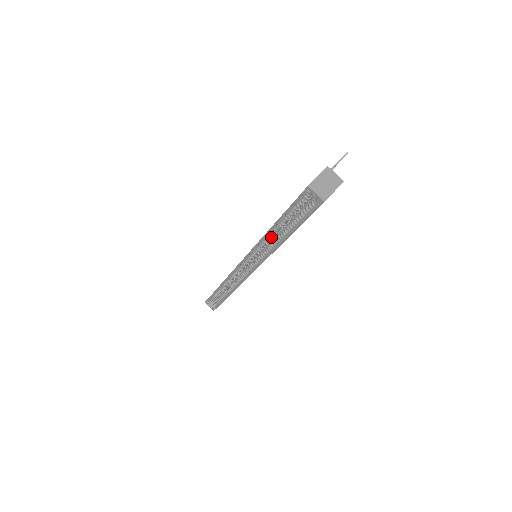
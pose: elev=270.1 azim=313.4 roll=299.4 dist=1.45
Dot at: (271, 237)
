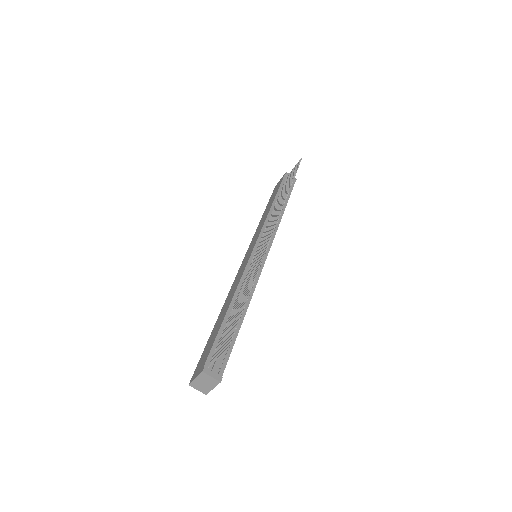
Dot at: occluded
